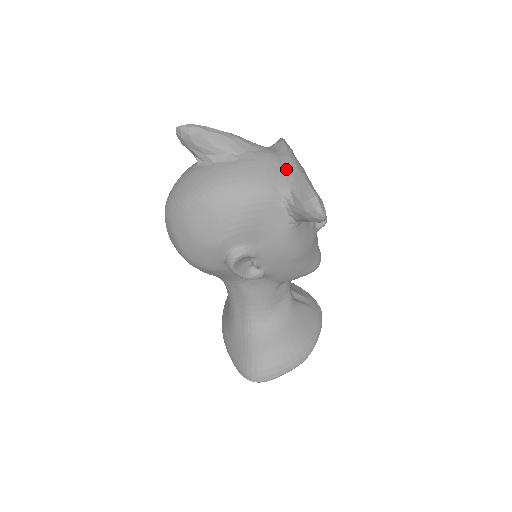
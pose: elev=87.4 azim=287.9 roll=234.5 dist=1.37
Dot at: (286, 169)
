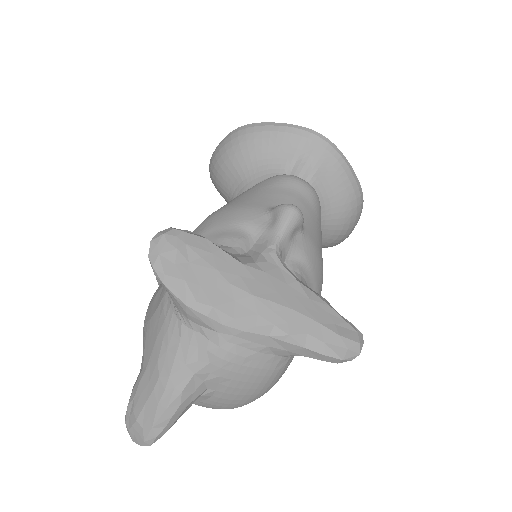
Dot at: (262, 350)
